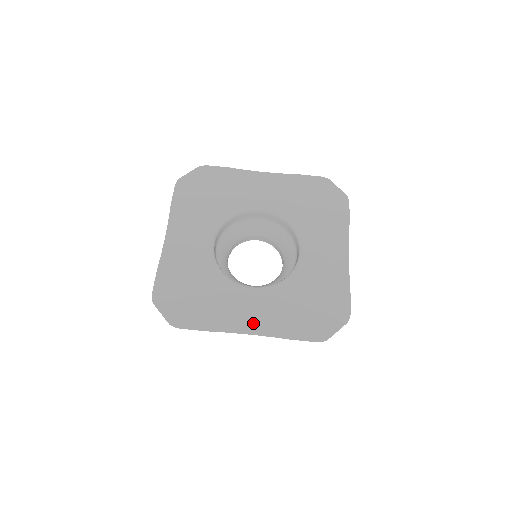
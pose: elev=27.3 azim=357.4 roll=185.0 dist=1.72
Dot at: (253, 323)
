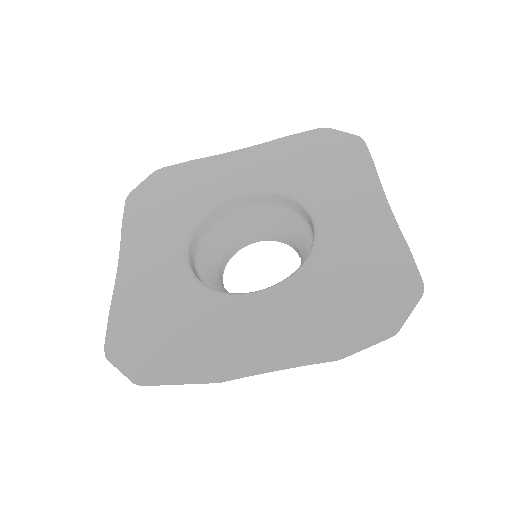
Dot at: (266, 343)
